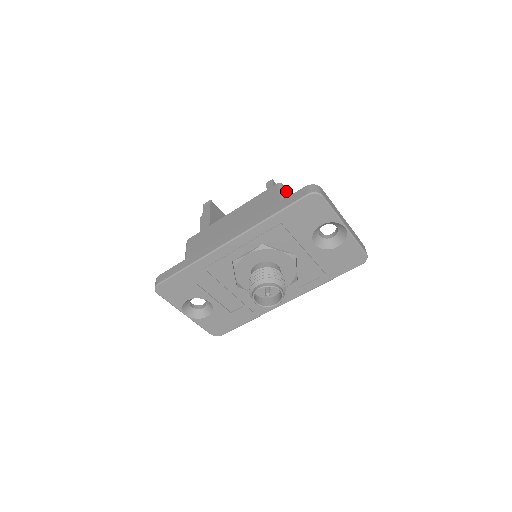
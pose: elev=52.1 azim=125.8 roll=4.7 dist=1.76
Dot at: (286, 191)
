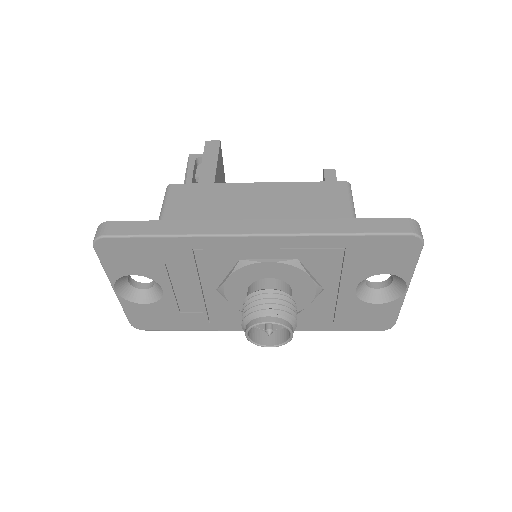
Dot at: occluded
